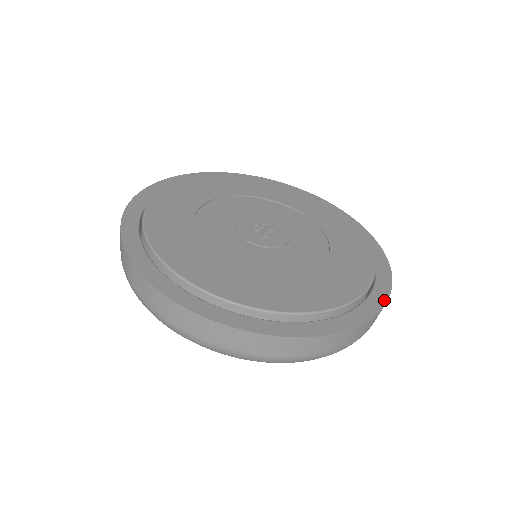
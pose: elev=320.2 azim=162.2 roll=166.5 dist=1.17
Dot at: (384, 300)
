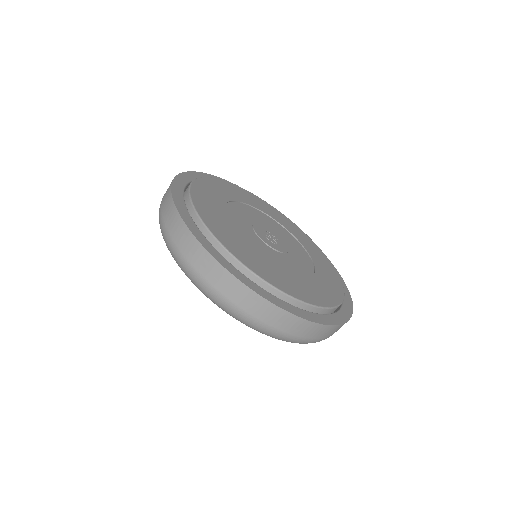
Dot at: (282, 306)
